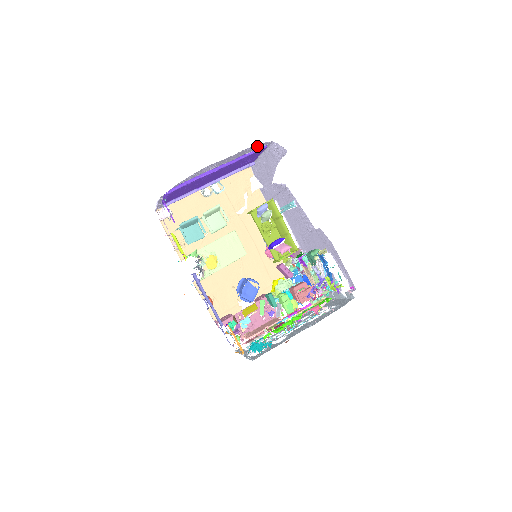
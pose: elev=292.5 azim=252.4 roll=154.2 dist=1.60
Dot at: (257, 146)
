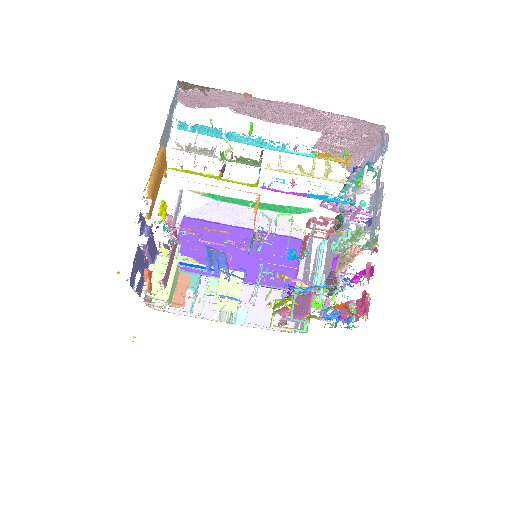
Dot at: (289, 227)
